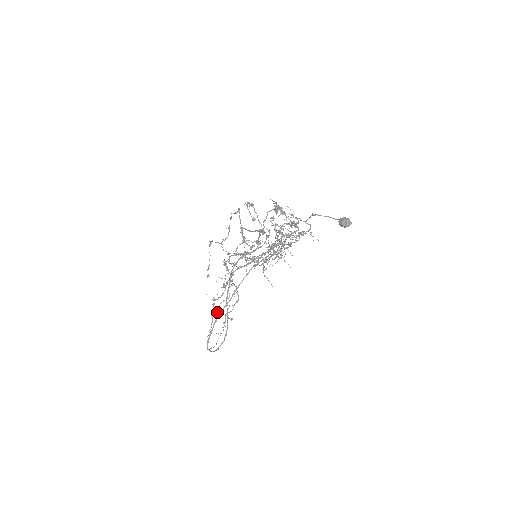
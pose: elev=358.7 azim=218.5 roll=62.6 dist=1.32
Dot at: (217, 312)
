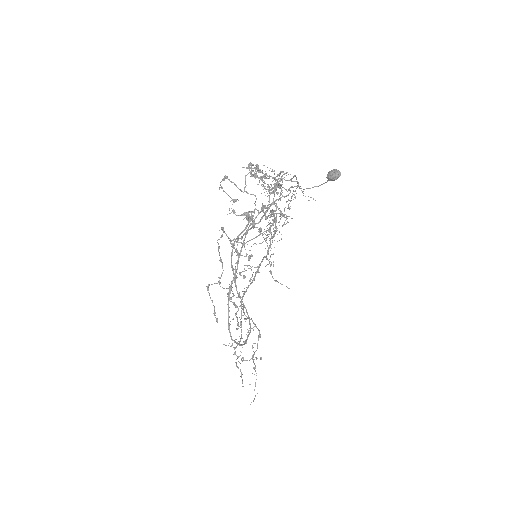
Dot at: occluded
